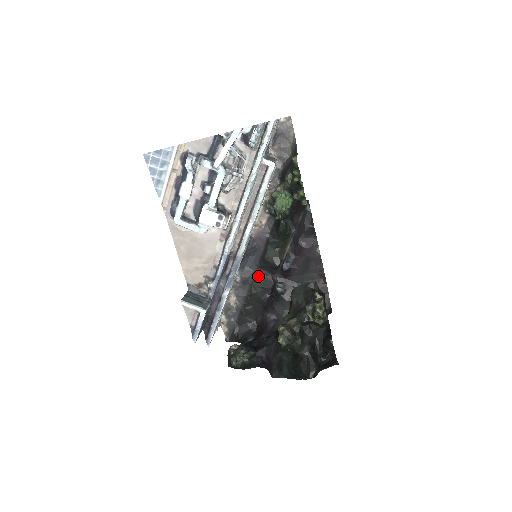
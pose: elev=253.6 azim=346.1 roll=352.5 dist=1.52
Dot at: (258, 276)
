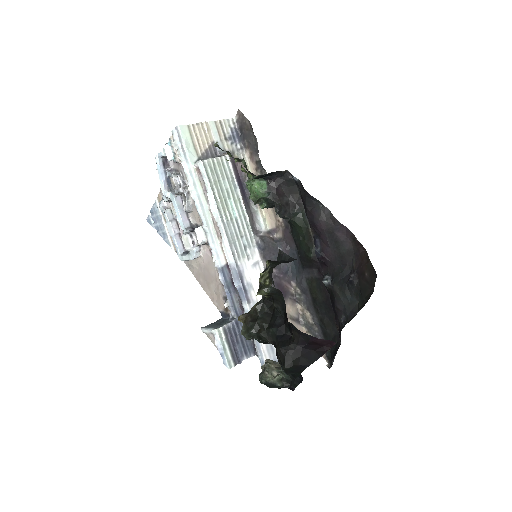
Dot at: (309, 278)
